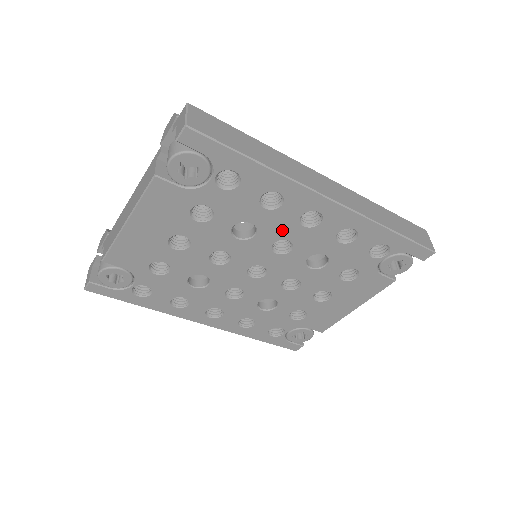
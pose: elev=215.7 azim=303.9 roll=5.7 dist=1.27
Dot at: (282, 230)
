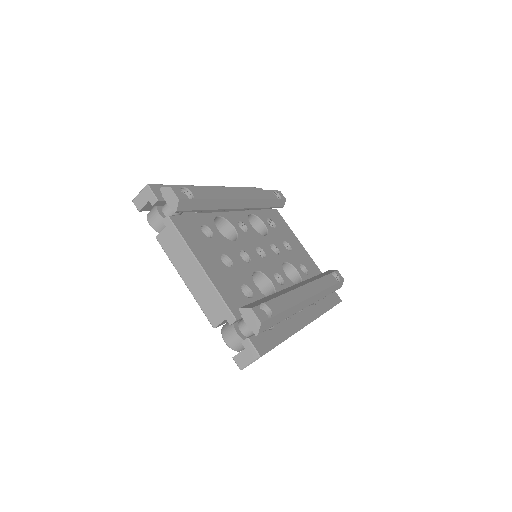
Dot at: occluded
